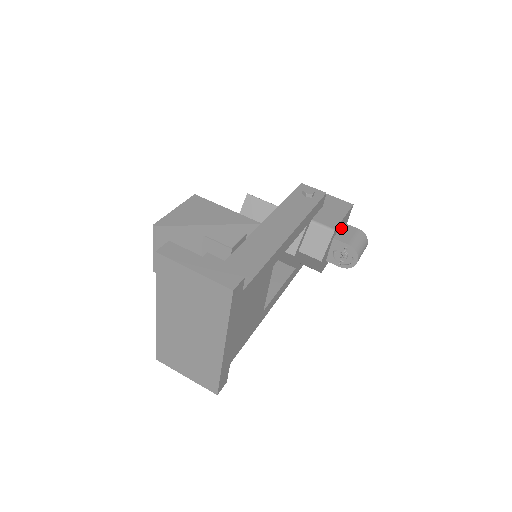
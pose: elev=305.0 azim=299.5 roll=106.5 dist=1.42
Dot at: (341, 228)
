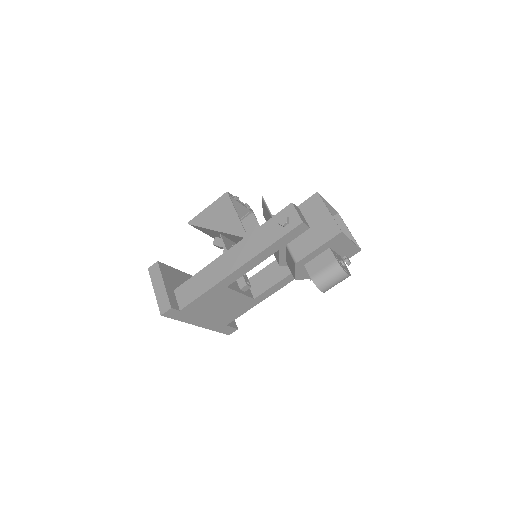
Dot at: (321, 254)
